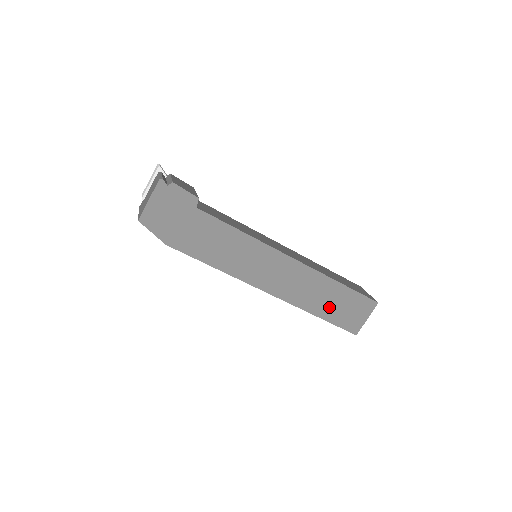
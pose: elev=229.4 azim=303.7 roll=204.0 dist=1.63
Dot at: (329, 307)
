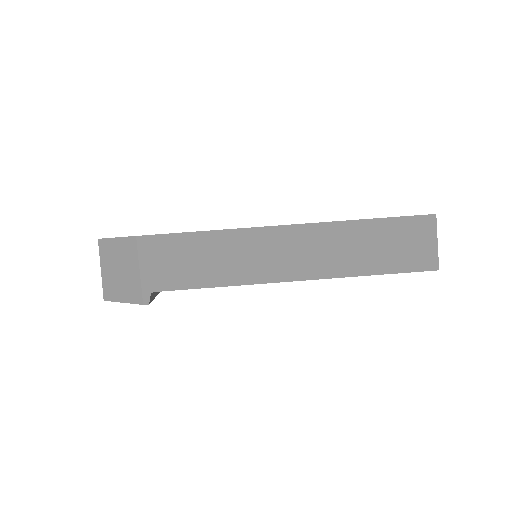
Dot at: occluded
